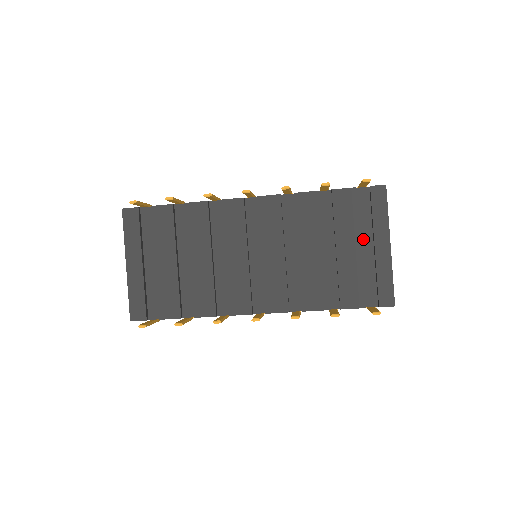
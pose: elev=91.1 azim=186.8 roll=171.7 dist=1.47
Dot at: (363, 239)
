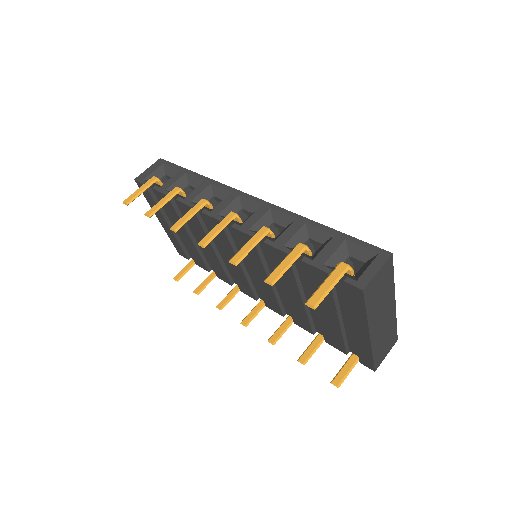
Dot at: (344, 311)
